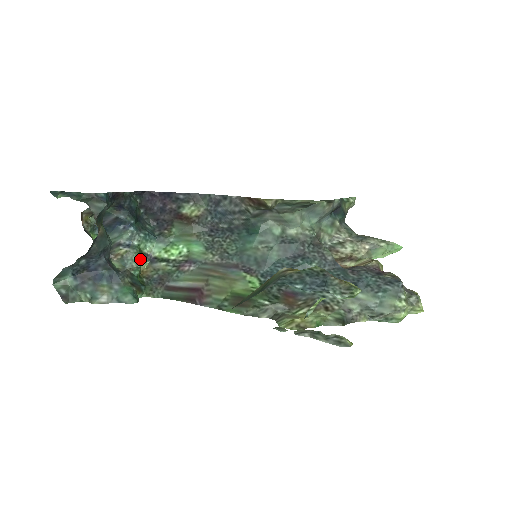
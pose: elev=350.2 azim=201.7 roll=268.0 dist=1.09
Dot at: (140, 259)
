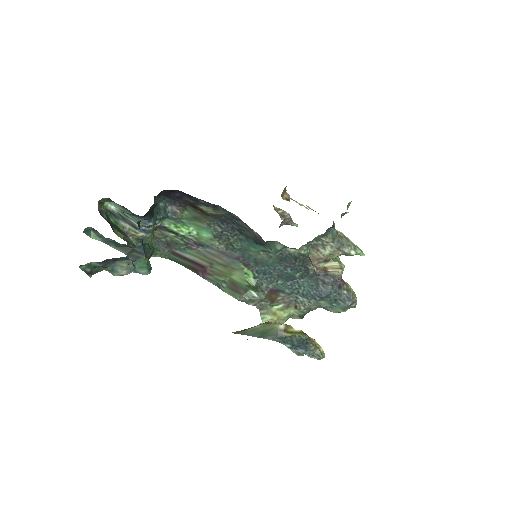
Dot at: (153, 236)
